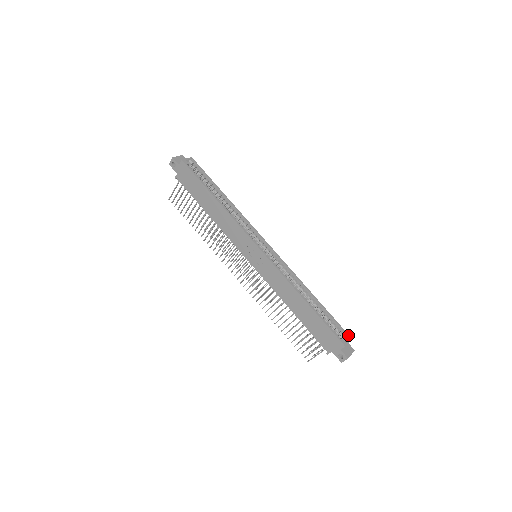
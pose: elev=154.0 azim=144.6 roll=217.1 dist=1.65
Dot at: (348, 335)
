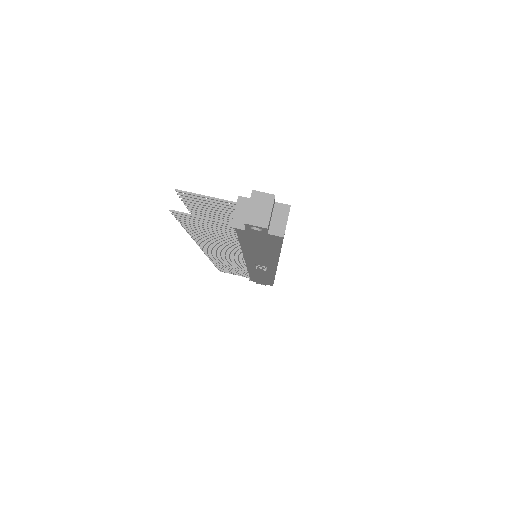
Dot at: occluded
